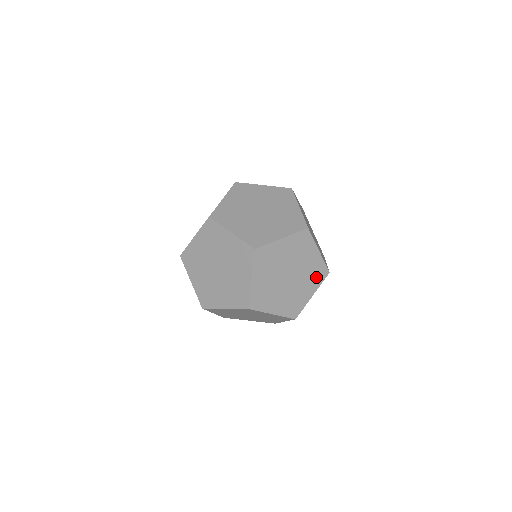
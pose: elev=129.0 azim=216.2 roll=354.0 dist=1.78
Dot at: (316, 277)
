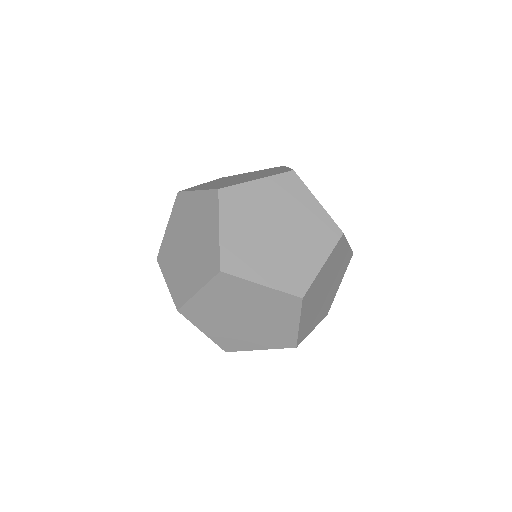
Dot at: (344, 267)
